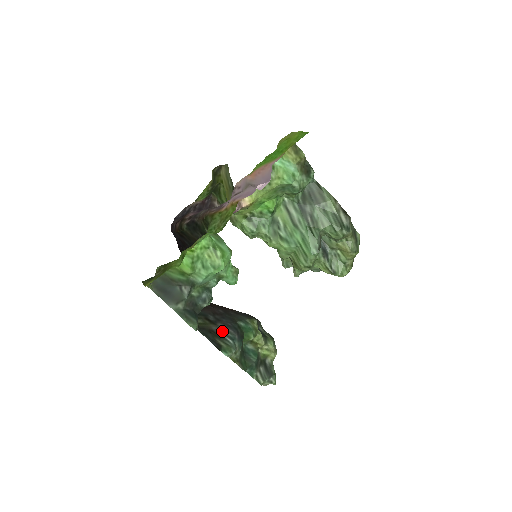
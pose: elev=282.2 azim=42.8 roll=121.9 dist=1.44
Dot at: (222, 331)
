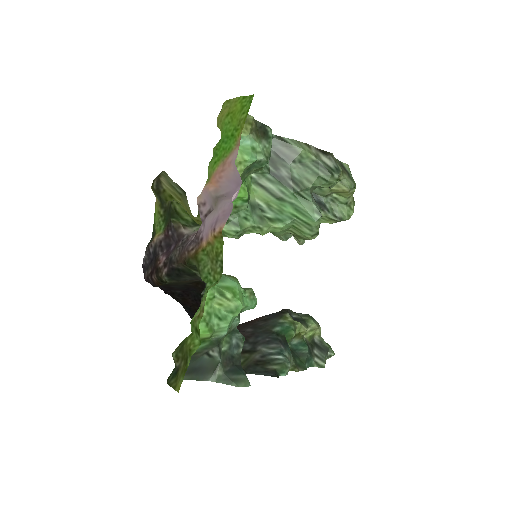
Dot at: (266, 353)
